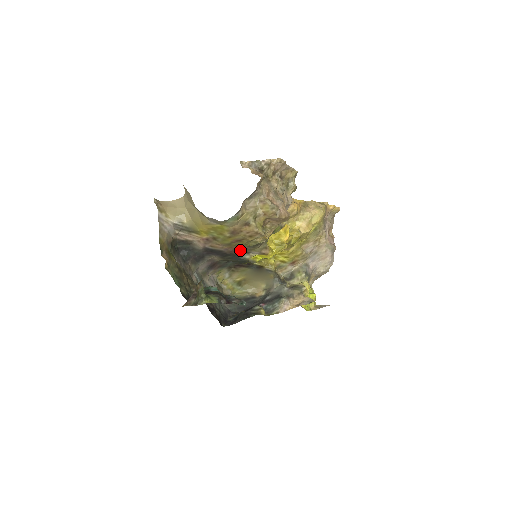
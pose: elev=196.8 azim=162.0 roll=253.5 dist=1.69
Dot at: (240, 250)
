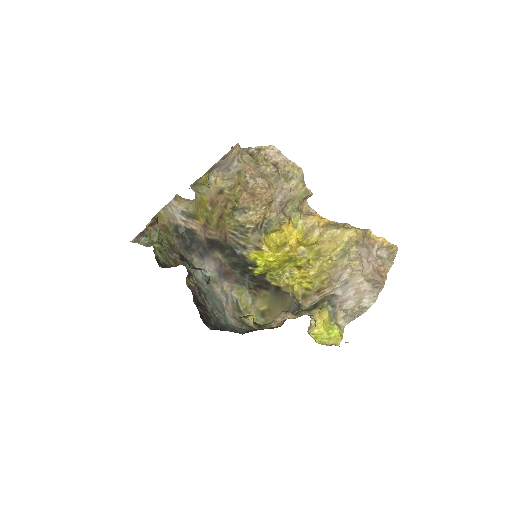
Dot at: (231, 237)
